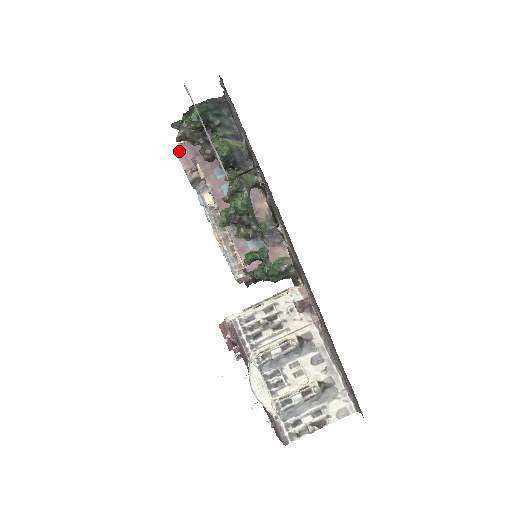
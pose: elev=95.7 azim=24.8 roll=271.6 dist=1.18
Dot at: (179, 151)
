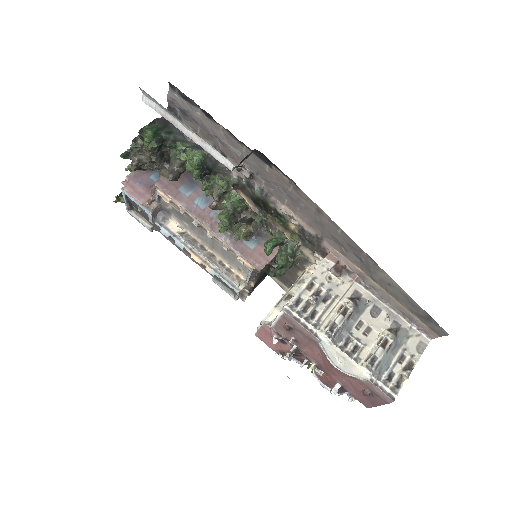
Dot at: (126, 188)
